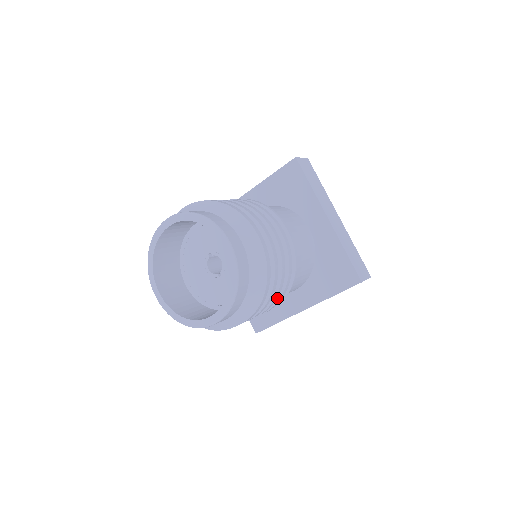
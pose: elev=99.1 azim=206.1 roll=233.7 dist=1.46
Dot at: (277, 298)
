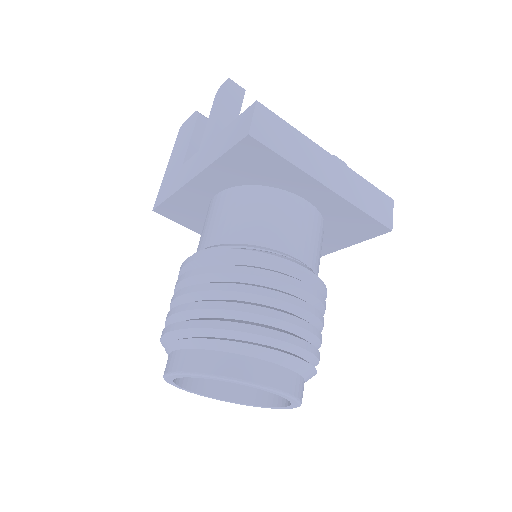
Dot at: occluded
